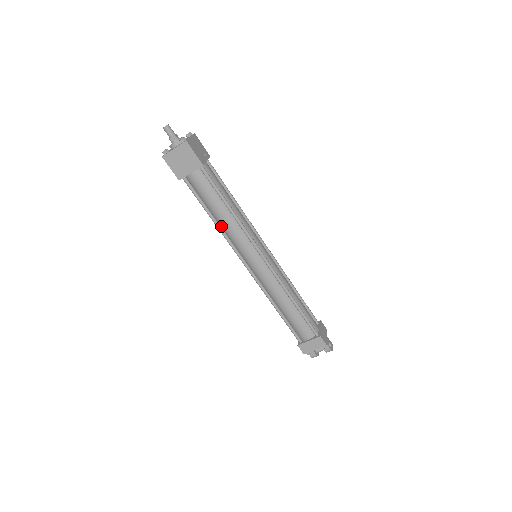
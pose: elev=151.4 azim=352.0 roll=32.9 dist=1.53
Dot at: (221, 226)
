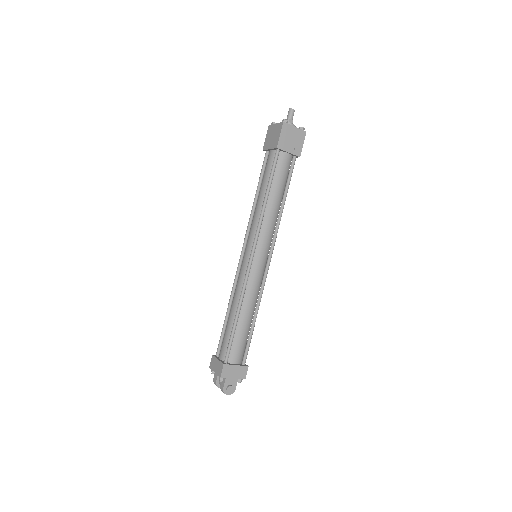
Dot at: occluded
